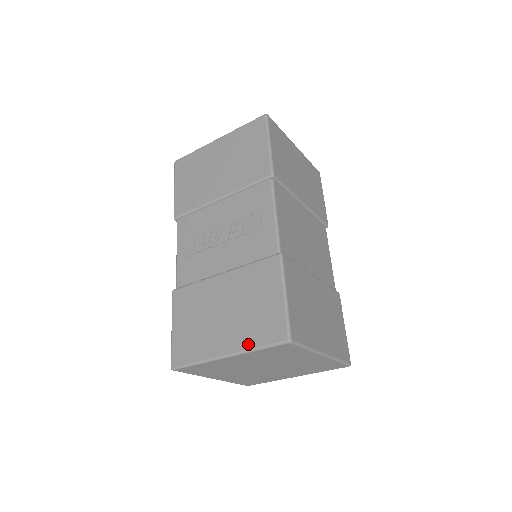
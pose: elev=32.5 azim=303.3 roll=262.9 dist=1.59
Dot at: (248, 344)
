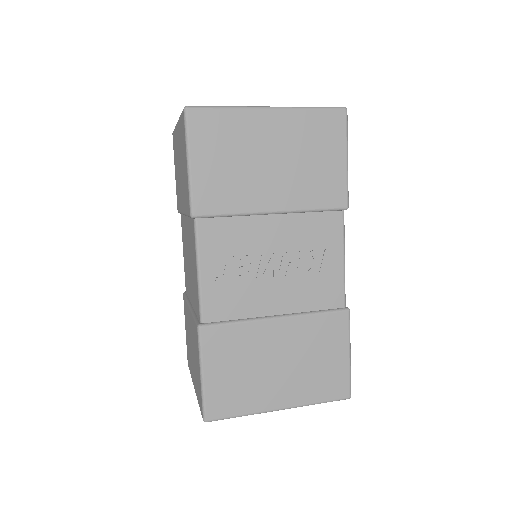
Dot at: (308, 399)
